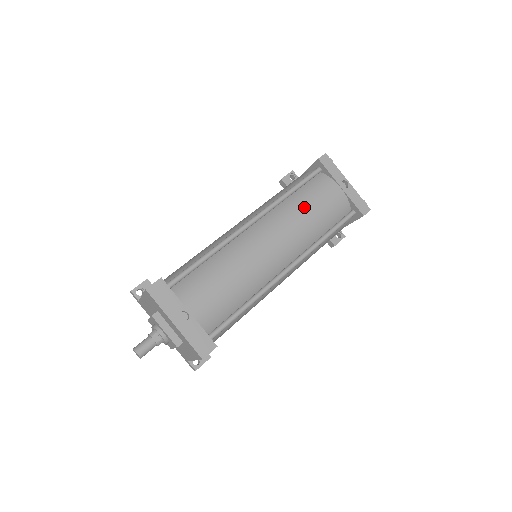
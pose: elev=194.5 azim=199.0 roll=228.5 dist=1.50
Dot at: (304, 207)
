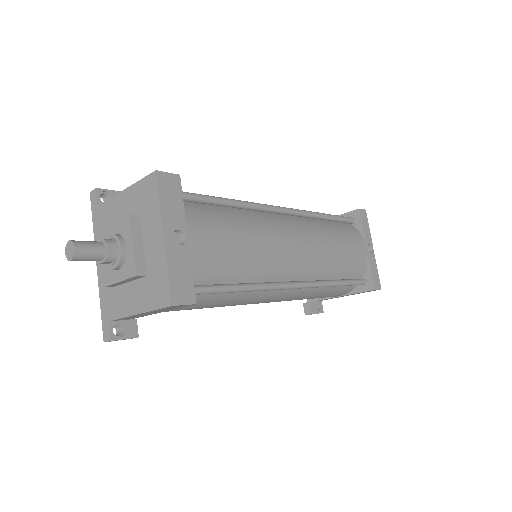
Dot at: (334, 237)
